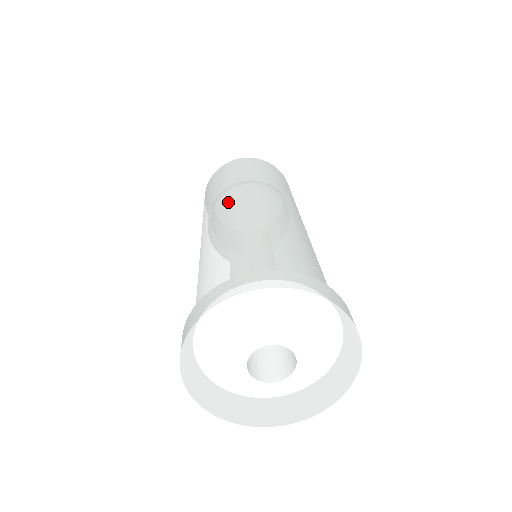
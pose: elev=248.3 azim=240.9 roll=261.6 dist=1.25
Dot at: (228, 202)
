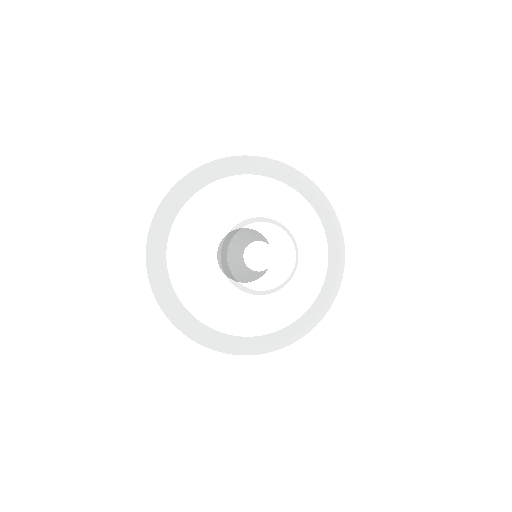
Dot at: occluded
